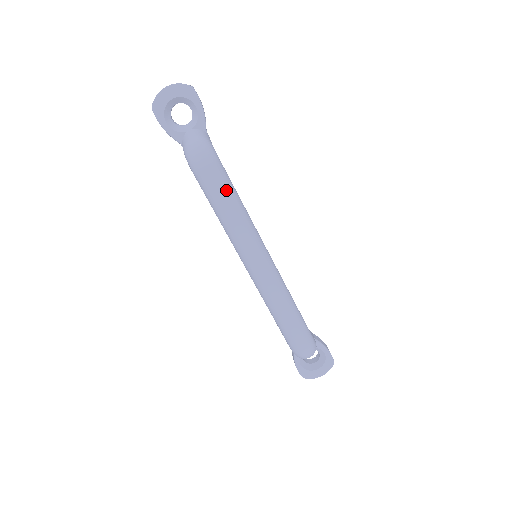
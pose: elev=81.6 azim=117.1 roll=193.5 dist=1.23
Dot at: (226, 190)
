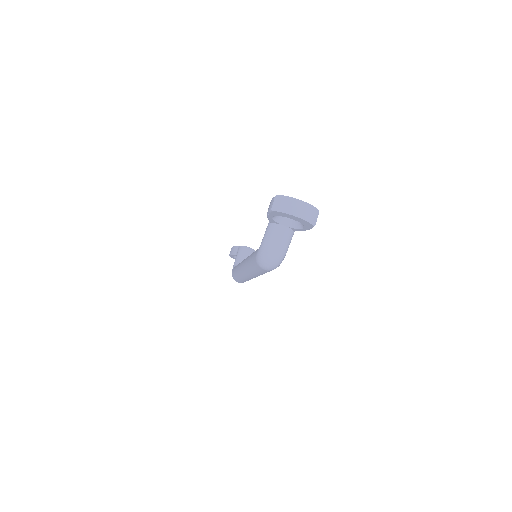
Dot at: (266, 272)
